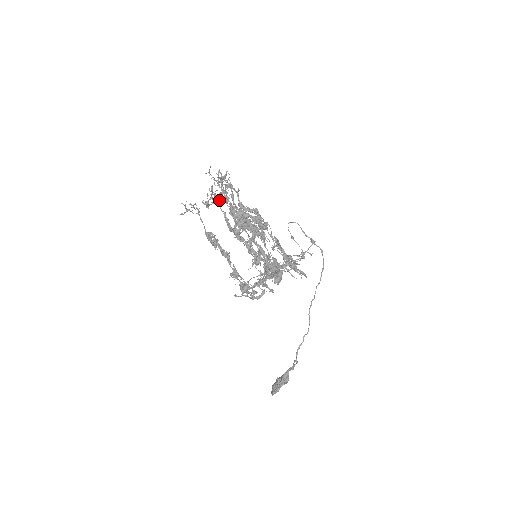
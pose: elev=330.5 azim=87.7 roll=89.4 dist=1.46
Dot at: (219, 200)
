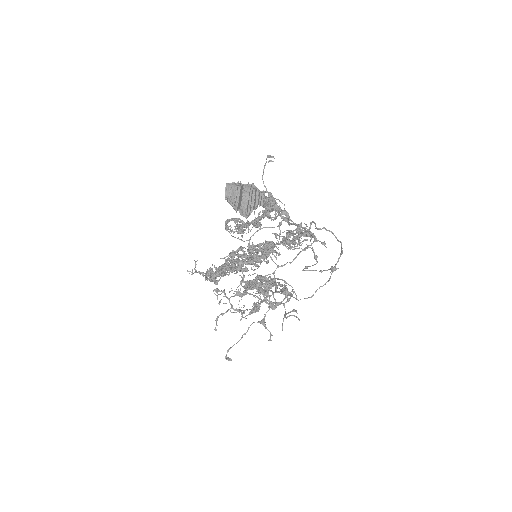
Dot at: occluded
